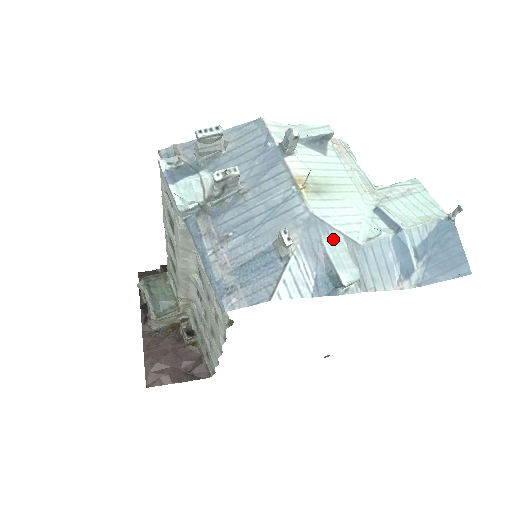
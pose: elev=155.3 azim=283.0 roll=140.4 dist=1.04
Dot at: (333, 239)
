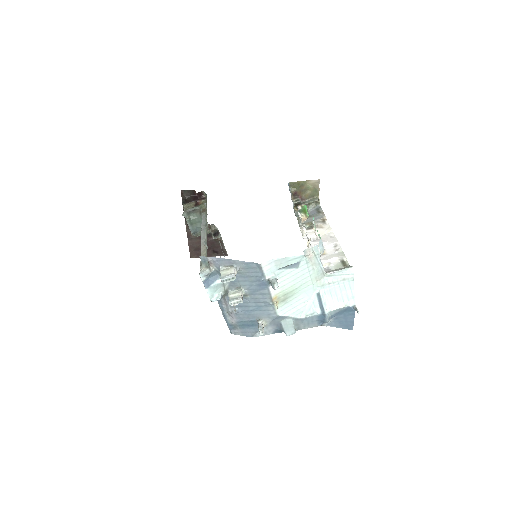
Dot at: (287, 320)
